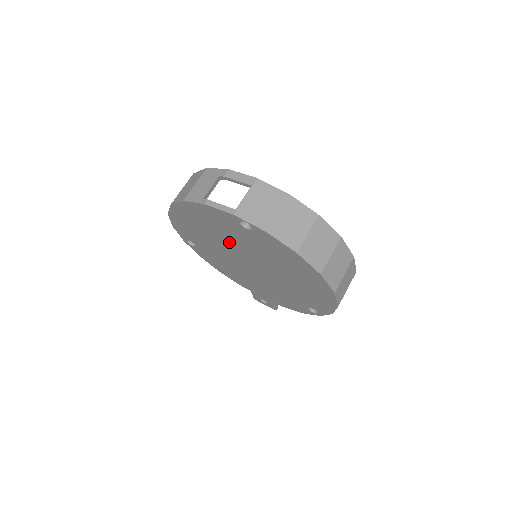
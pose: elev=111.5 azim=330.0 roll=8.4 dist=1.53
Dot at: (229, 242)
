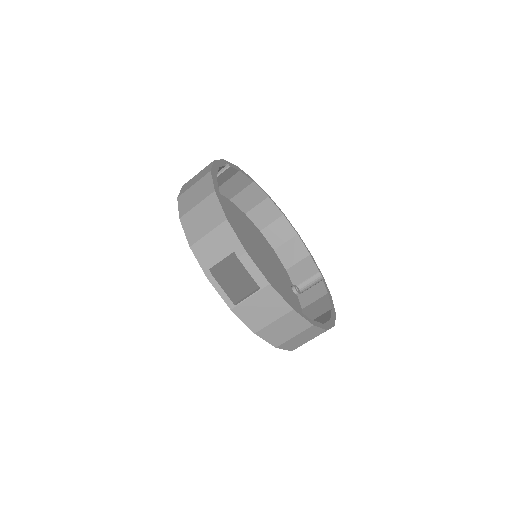
Dot at: occluded
